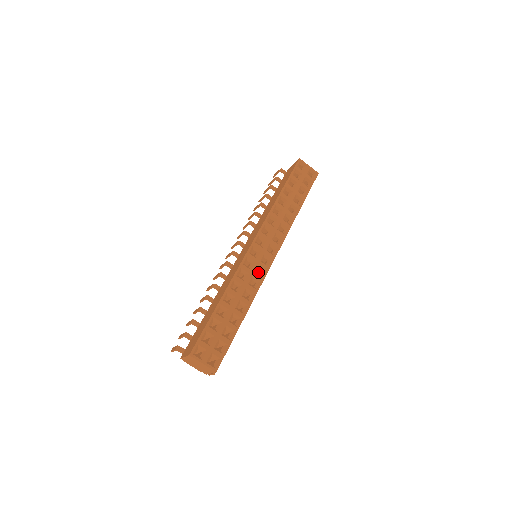
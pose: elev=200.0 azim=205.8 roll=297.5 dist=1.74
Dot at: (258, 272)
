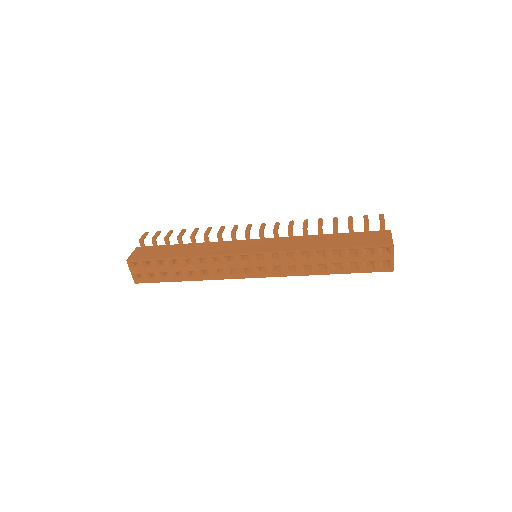
Dot at: occluded
